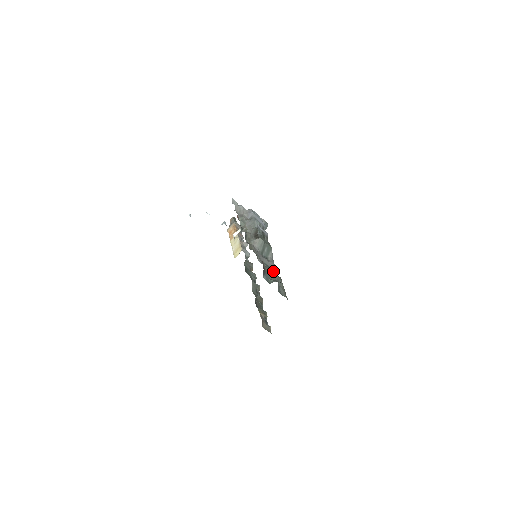
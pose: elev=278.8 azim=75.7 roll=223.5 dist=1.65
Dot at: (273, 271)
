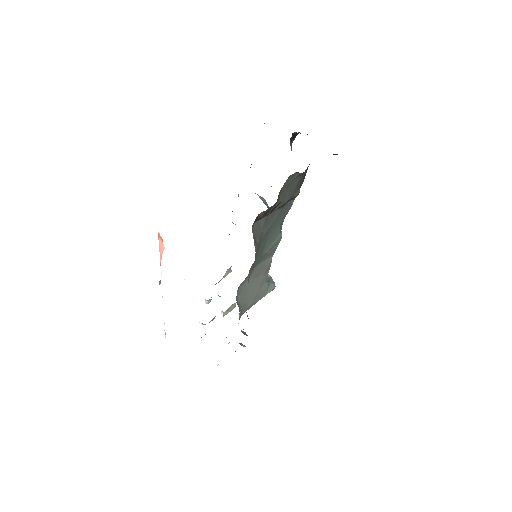
Dot at: occluded
